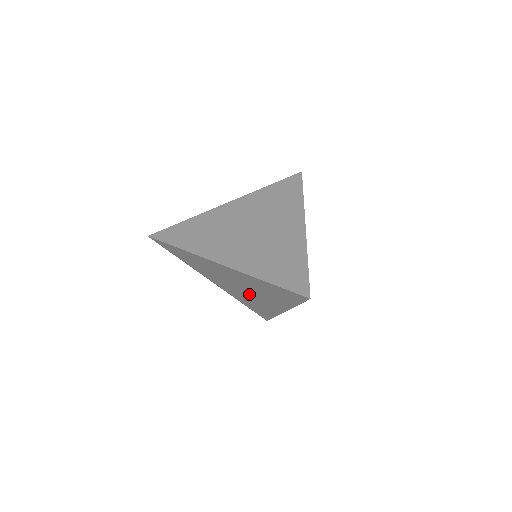
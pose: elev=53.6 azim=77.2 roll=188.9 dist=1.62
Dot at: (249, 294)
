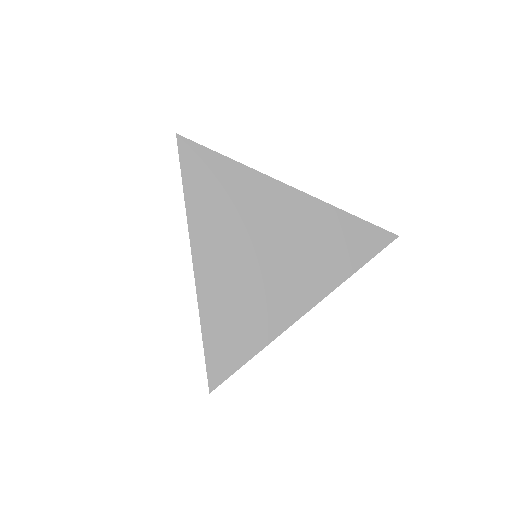
Dot at: occluded
